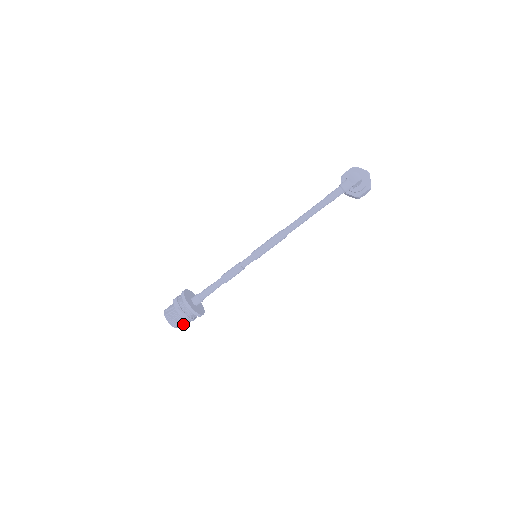
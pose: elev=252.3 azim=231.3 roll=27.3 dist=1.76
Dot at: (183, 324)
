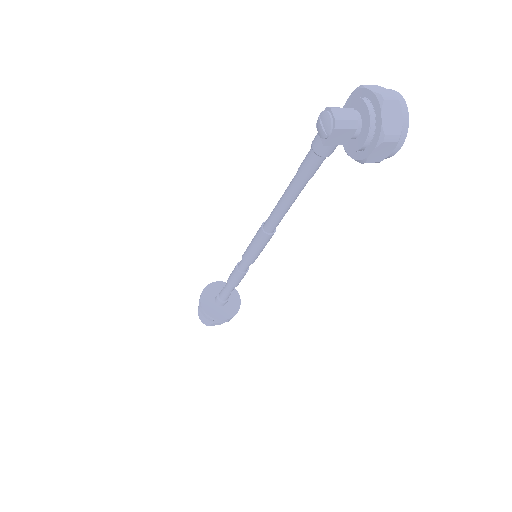
Dot at: occluded
